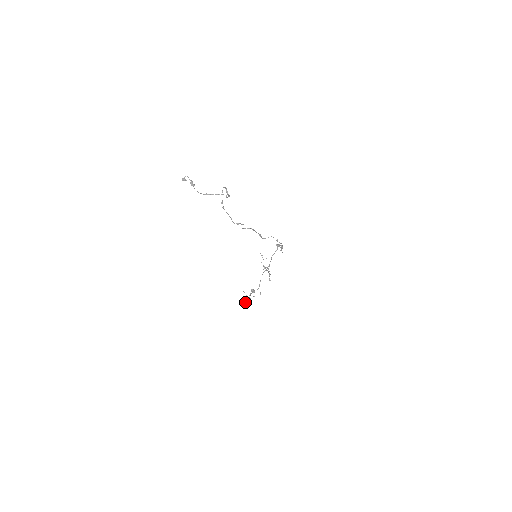
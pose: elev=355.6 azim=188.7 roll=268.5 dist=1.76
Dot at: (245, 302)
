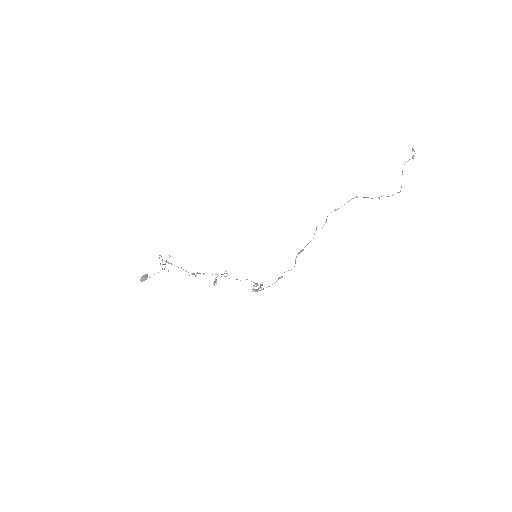
Dot at: occluded
